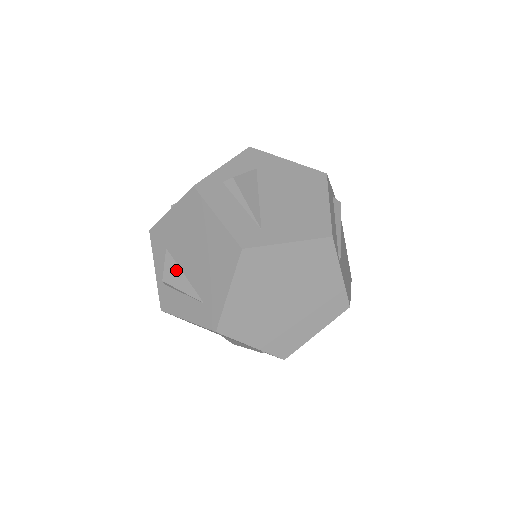
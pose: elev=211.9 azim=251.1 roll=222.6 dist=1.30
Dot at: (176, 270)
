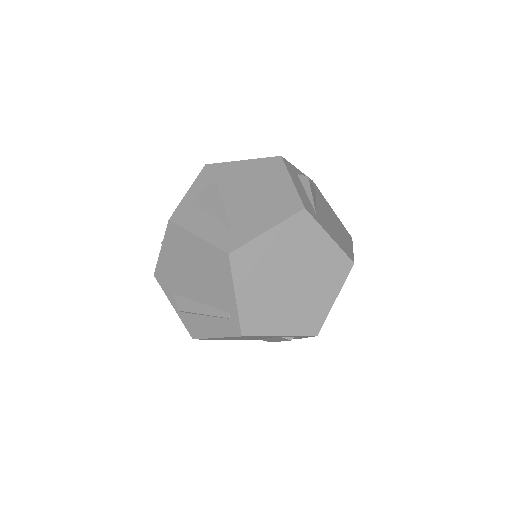
Dot at: (217, 198)
